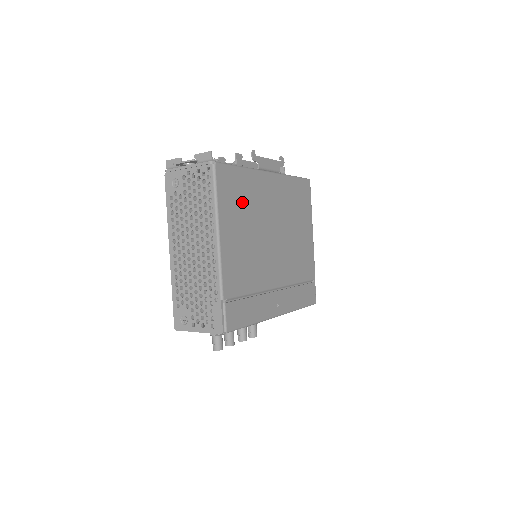
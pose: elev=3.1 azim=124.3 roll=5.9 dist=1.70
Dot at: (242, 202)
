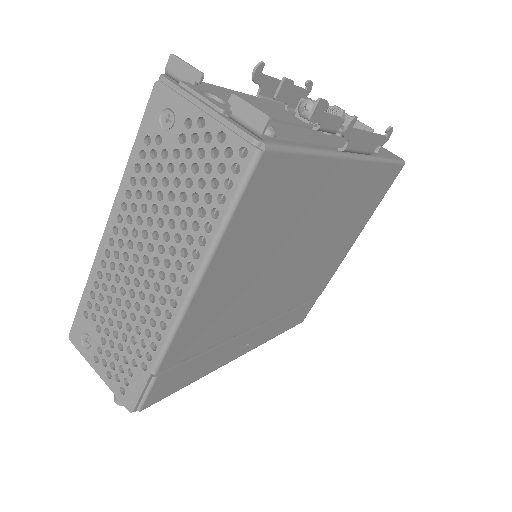
Dot at: (277, 217)
